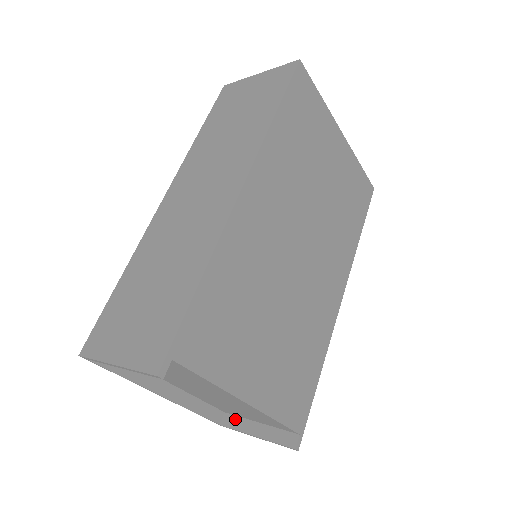
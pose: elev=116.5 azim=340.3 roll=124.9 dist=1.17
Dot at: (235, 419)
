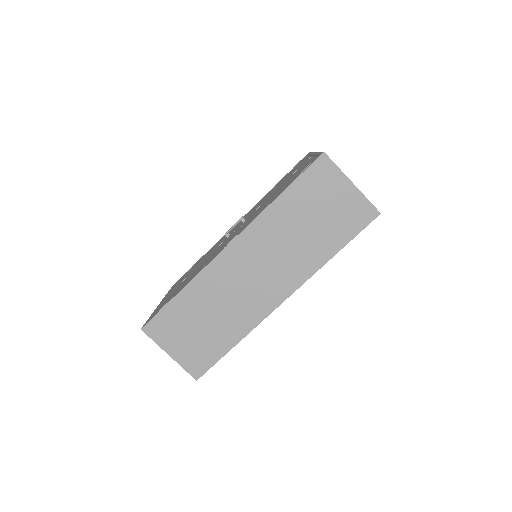
Dot at: occluded
